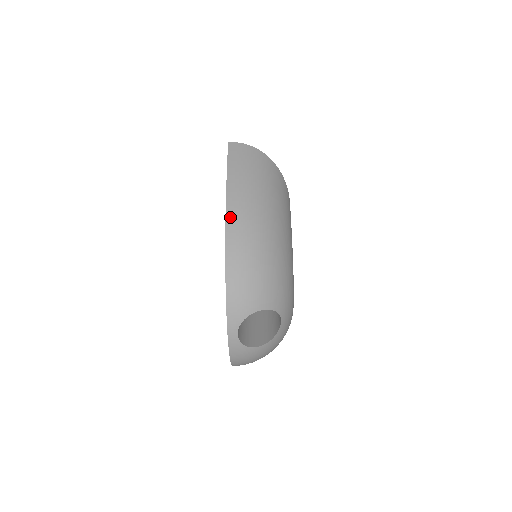
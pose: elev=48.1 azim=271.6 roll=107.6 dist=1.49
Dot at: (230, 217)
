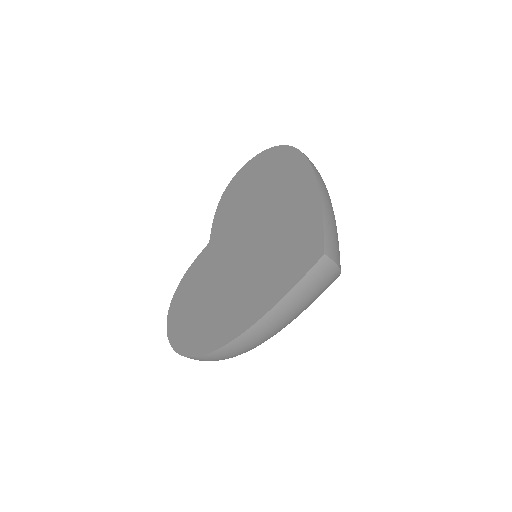
Dot at: (251, 331)
